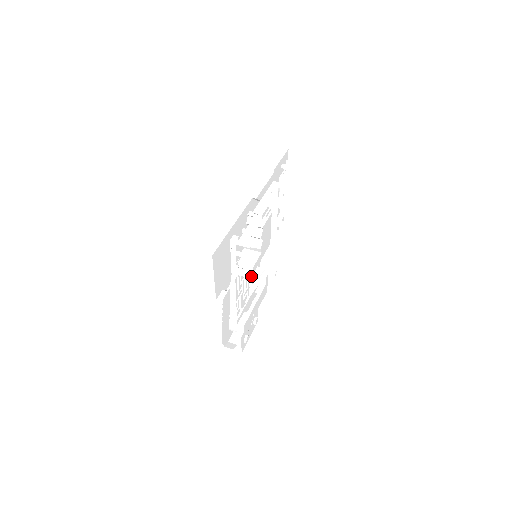
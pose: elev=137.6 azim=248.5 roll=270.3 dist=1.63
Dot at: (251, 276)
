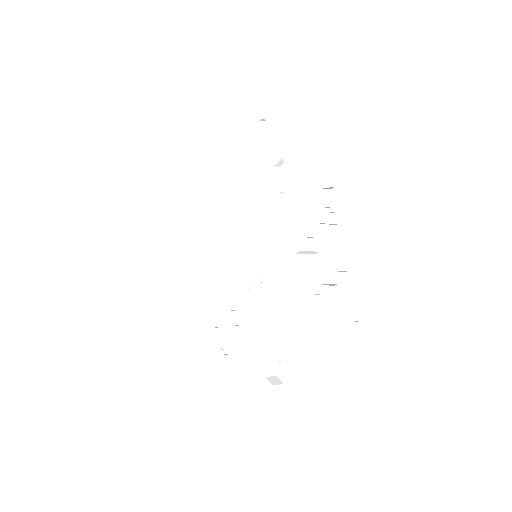
Dot at: (273, 285)
